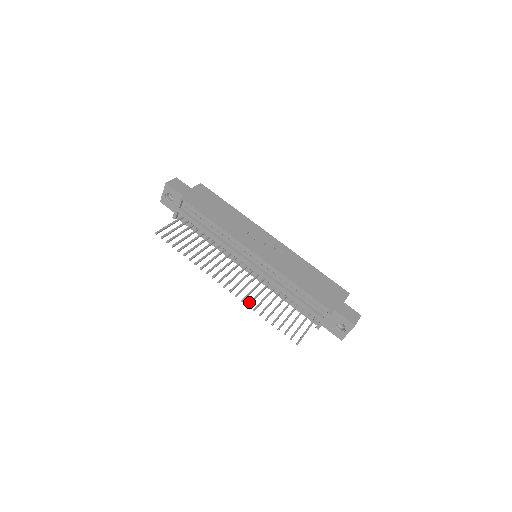
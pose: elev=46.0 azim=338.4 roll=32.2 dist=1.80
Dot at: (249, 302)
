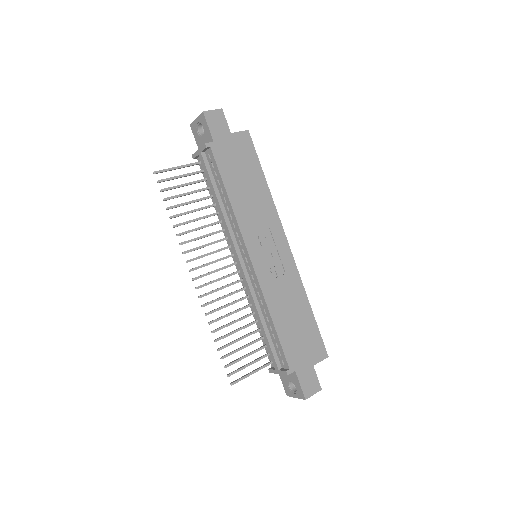
Dot at: (210, 311)
